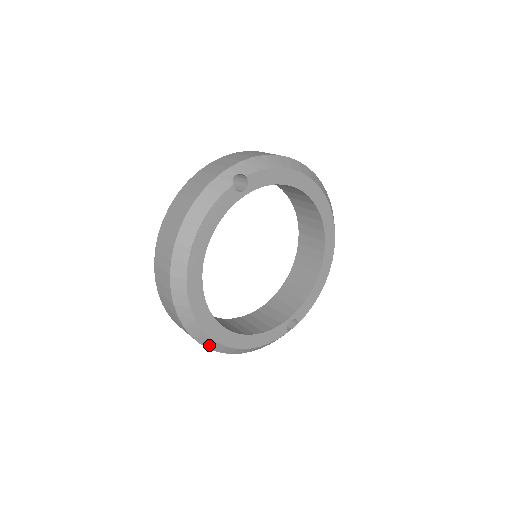
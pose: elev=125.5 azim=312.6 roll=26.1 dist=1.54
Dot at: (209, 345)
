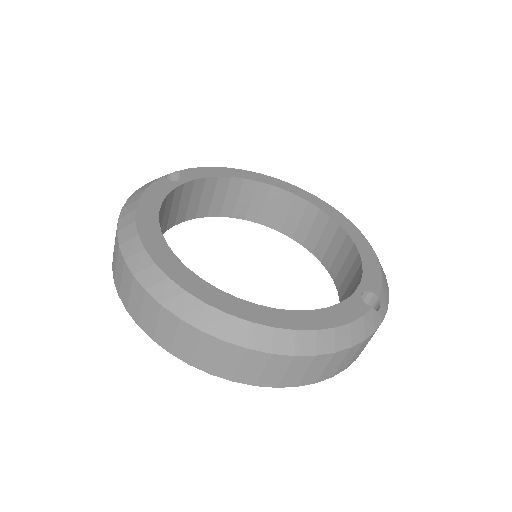
Dot at: (241, 337)
